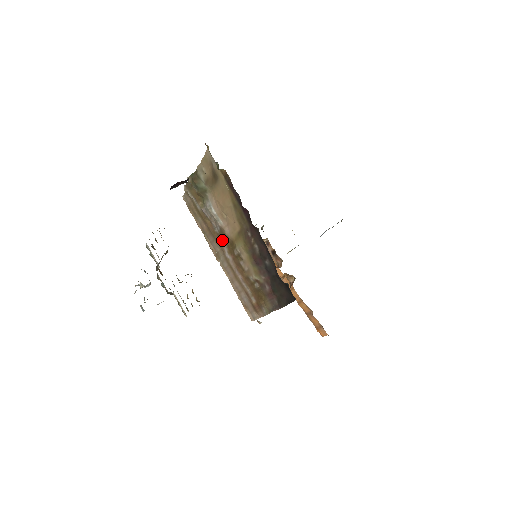
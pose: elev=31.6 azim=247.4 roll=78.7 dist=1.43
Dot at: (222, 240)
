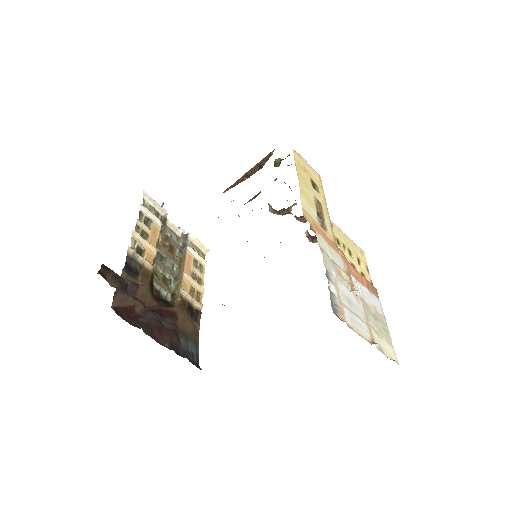
Dot at: occluded
